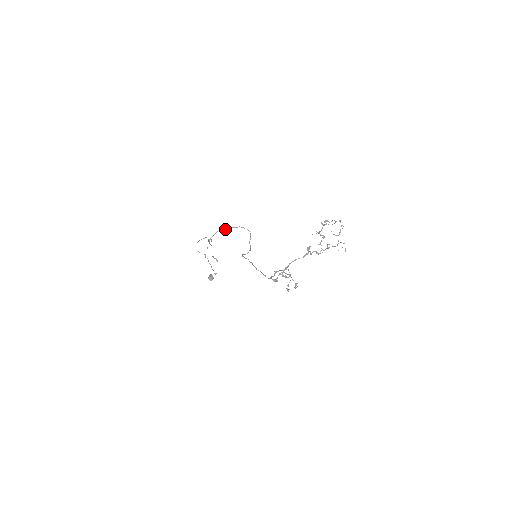
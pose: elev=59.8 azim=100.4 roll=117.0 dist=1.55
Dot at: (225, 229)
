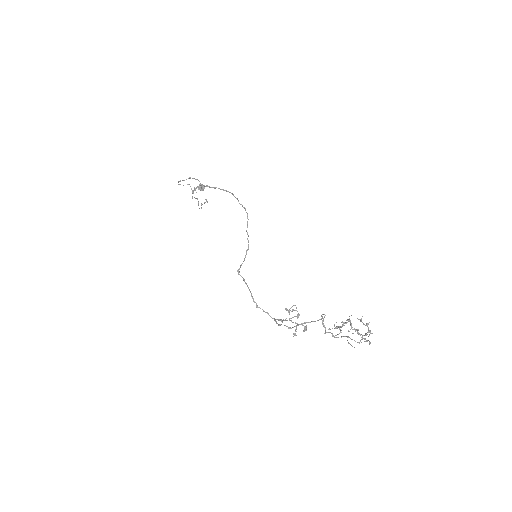
Dot at: occluded
